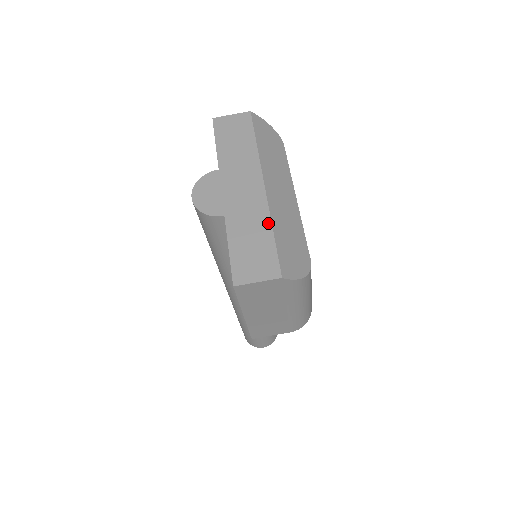
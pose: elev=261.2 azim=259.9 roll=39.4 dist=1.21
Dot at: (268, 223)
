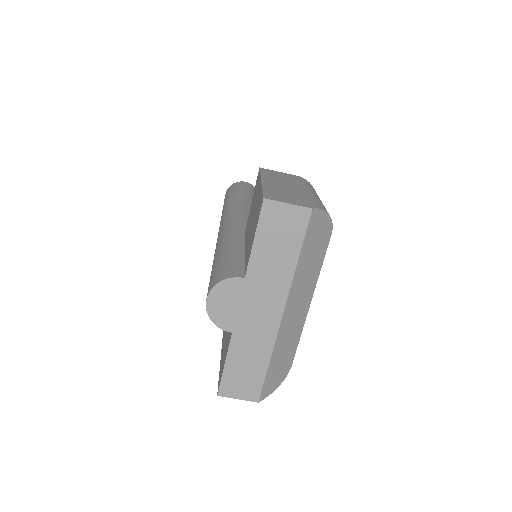
Dot at: (268, 355)
